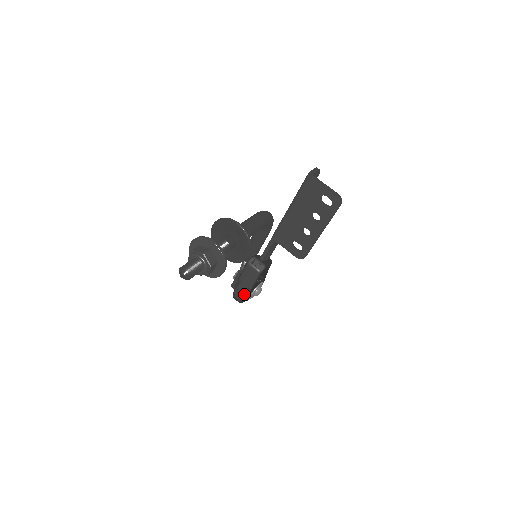
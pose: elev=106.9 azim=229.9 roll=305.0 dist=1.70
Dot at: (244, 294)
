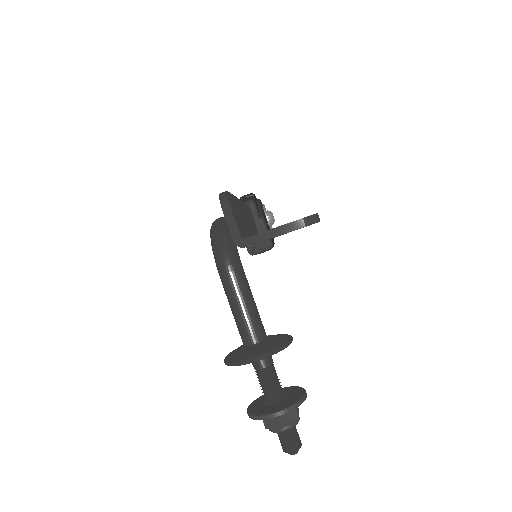
Dot at: occluded
